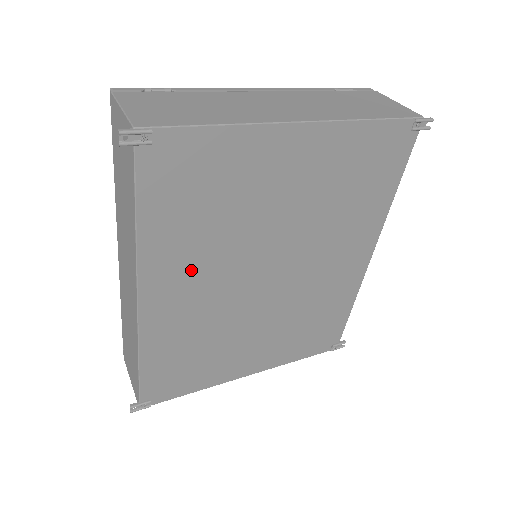
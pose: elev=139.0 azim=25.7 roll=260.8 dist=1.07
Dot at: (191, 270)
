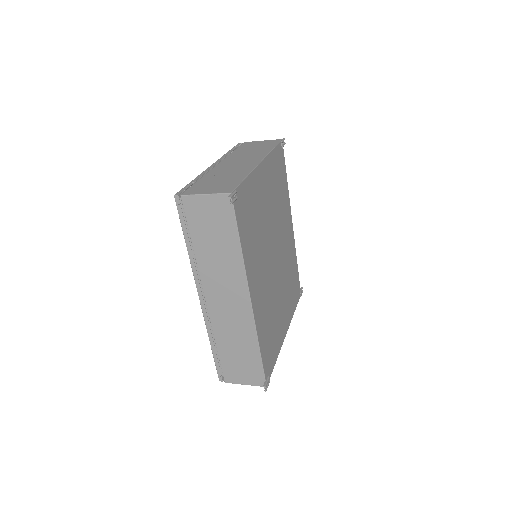
Dot at: (258, 268)
